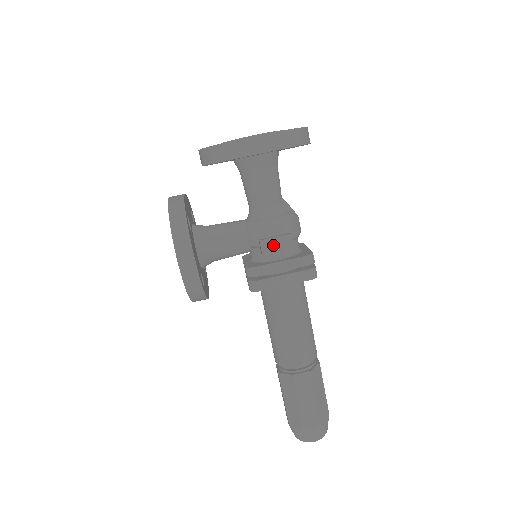
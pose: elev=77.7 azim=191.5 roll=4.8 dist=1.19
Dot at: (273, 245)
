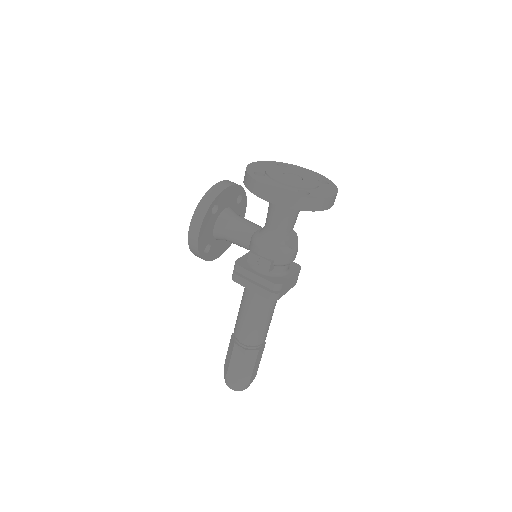
Dot at: (256, 261)
